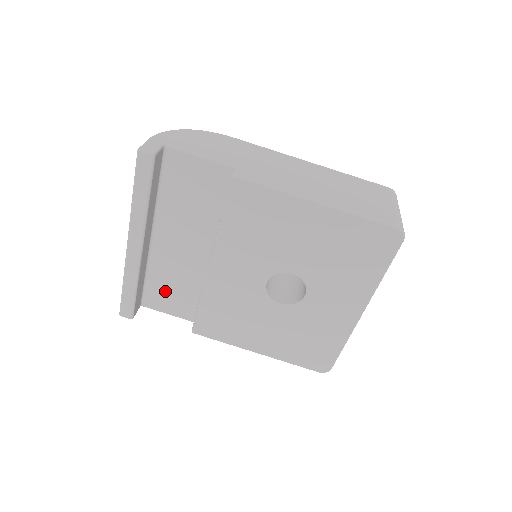
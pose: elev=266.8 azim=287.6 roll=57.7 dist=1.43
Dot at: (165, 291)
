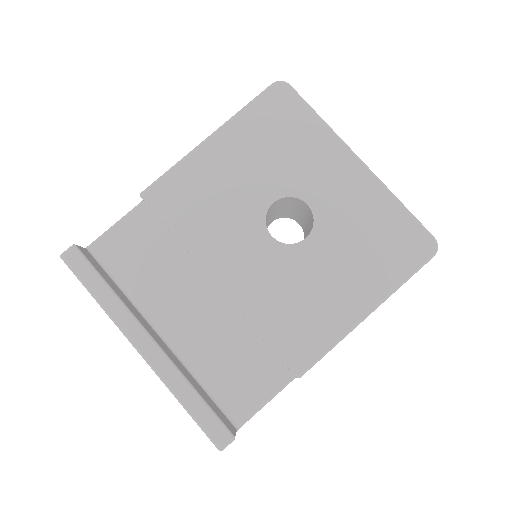
Dot at: (233, 378)
